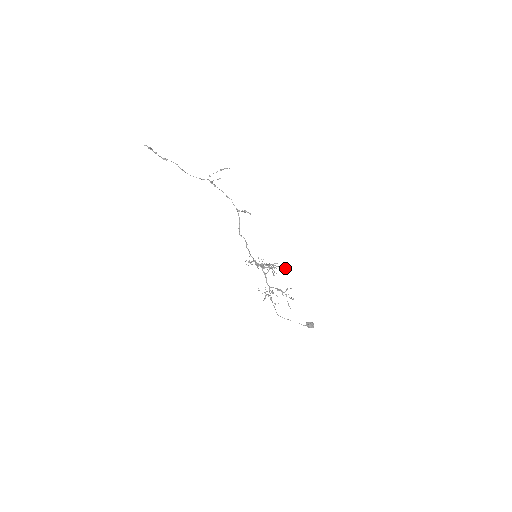
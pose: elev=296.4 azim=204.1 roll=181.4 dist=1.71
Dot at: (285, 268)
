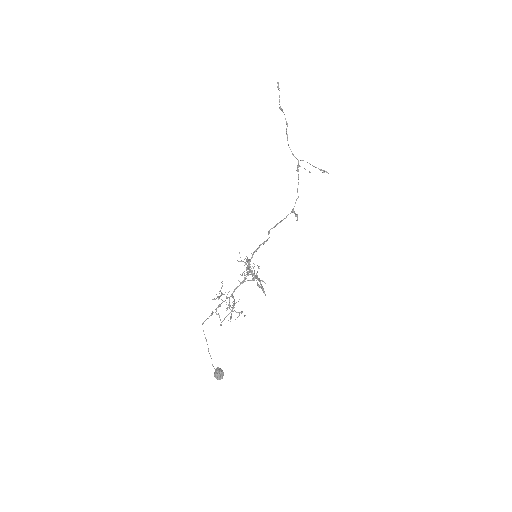
Dot at: occluded
